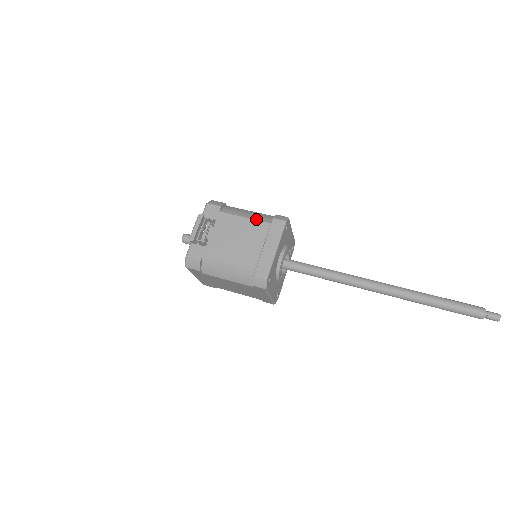
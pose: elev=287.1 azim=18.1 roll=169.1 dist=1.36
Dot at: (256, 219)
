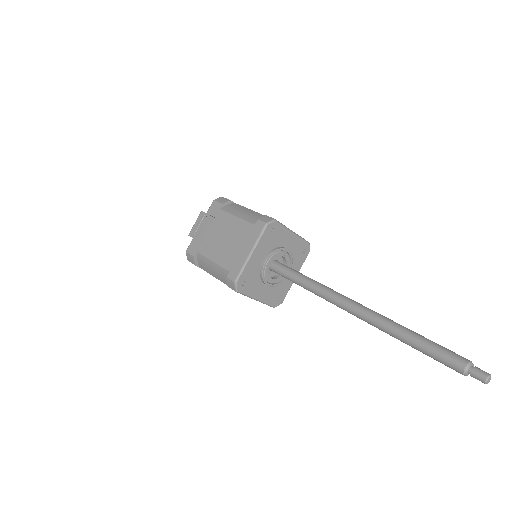
Dot at: (244, 219)
